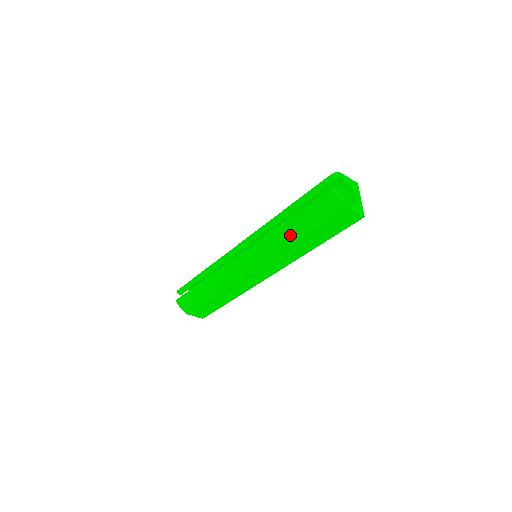
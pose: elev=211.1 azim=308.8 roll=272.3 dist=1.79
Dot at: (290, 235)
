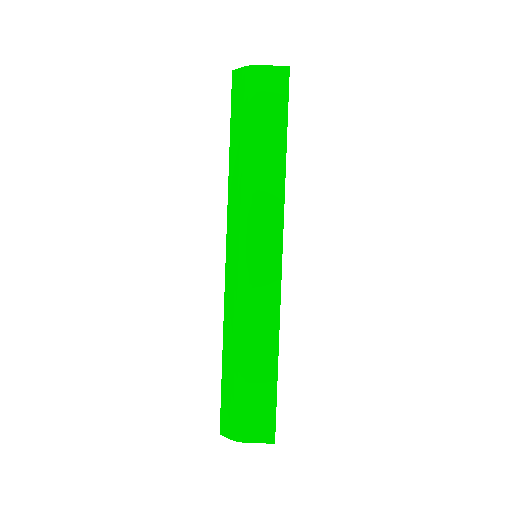
Dot at: (241, 160)
